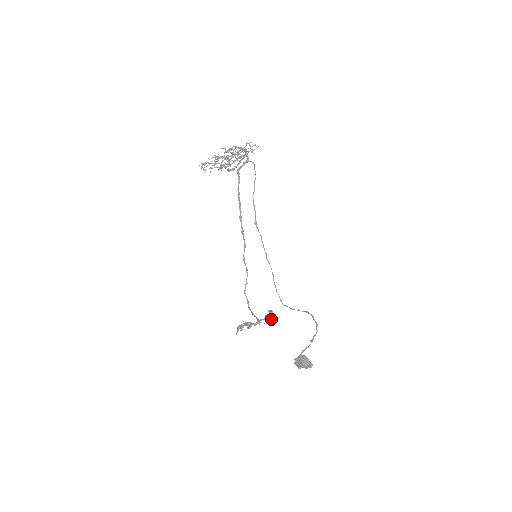
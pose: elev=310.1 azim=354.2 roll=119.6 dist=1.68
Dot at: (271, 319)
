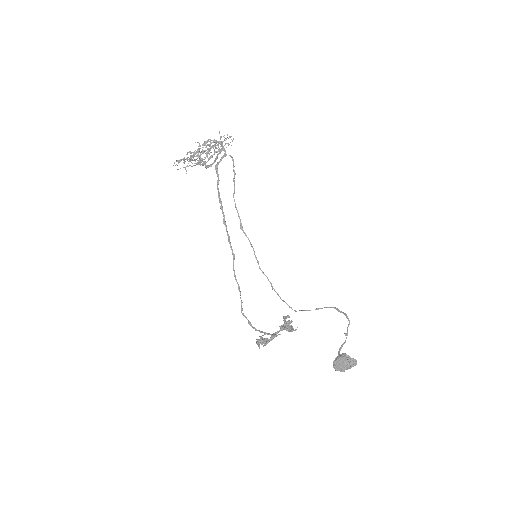
Dot at: occluded
